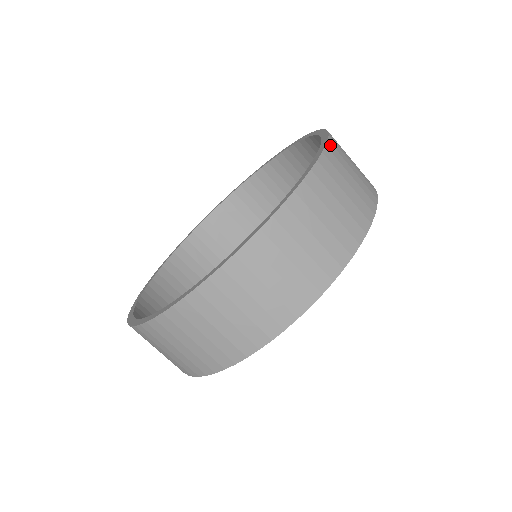
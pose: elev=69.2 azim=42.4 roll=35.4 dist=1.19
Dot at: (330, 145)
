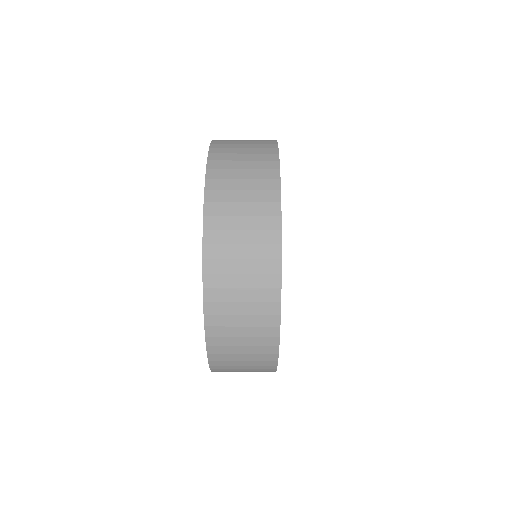
Dot at: (208, 306)
